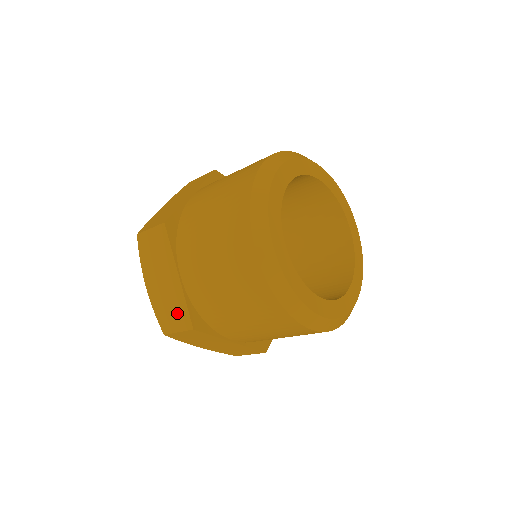
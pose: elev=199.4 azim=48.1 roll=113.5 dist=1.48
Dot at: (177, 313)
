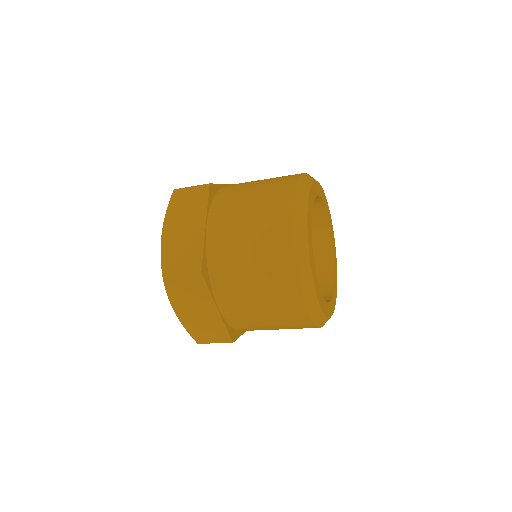
Dot at: (188, 257)
